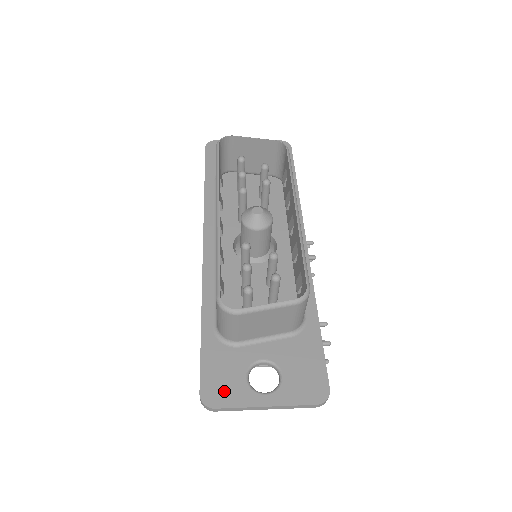
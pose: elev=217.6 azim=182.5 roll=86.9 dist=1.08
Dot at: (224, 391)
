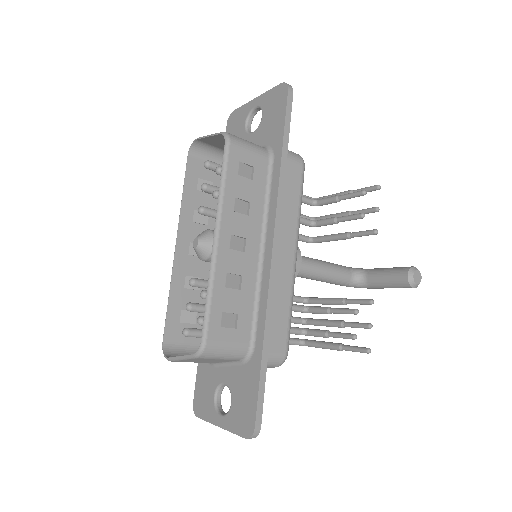
Dot at: (203, 405)
